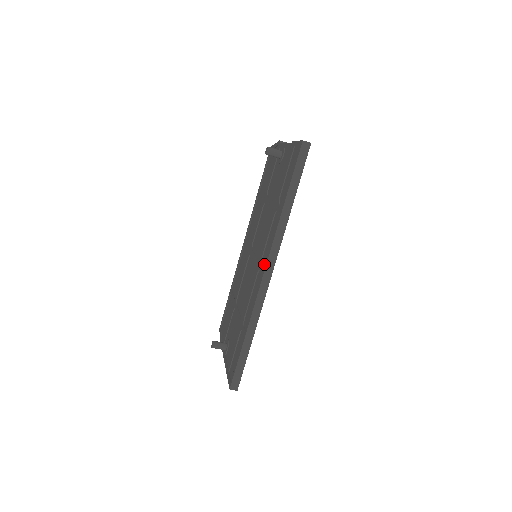
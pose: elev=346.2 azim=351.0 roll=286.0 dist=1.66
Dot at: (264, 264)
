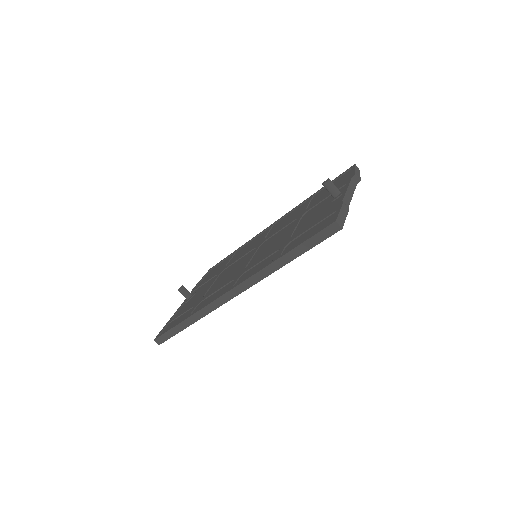
Dot at: (237, 282)
